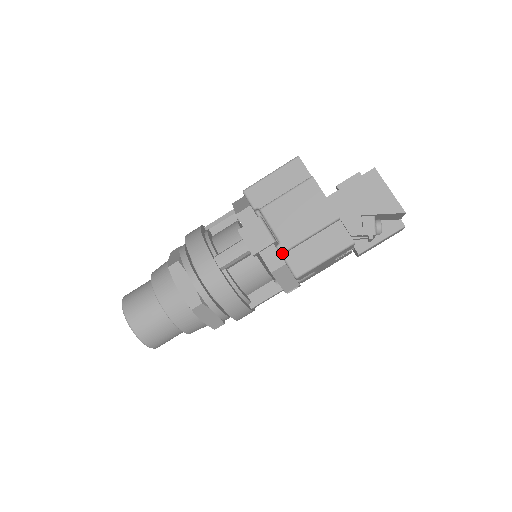
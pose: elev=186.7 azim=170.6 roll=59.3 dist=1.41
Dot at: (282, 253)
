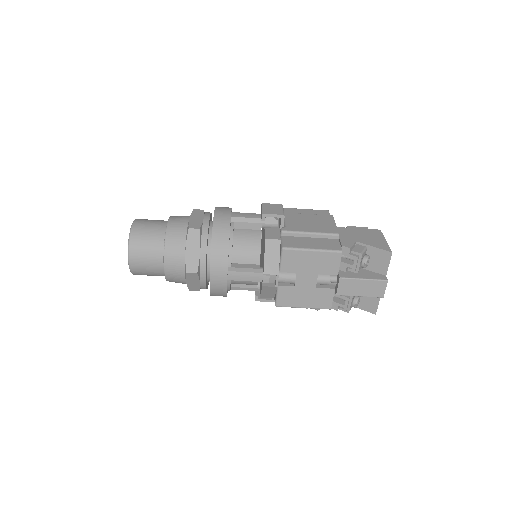
Dot at: (283, 231)
